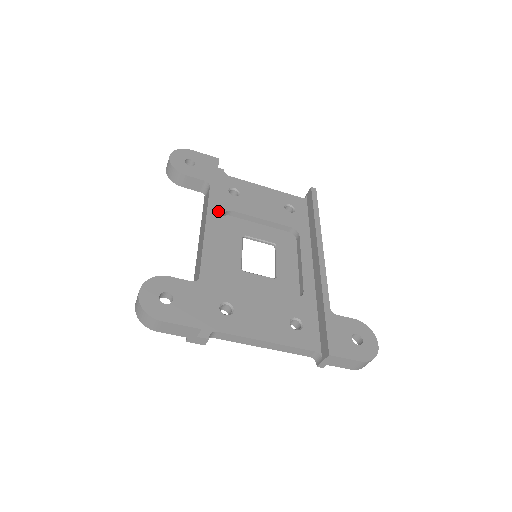
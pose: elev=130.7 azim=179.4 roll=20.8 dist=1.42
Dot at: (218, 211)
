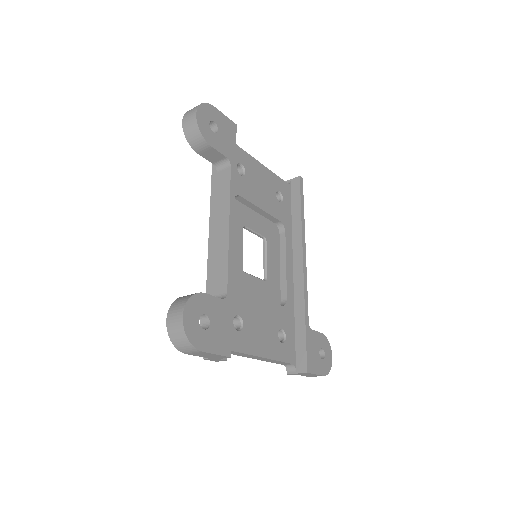
Dot at: occluded
